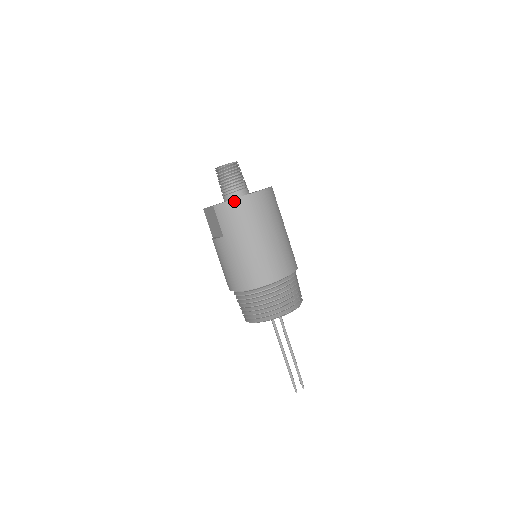
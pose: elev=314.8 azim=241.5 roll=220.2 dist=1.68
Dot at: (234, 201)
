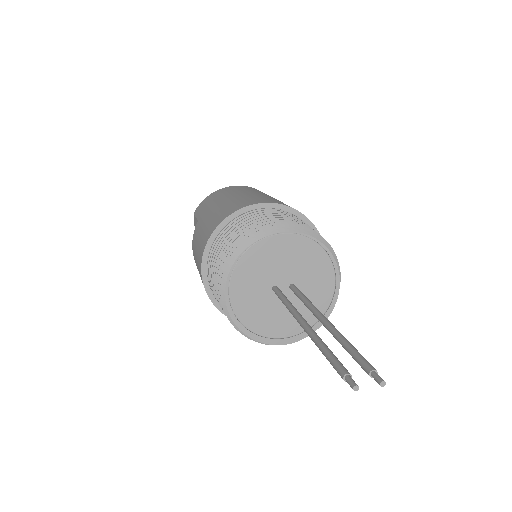
Dot at: (215, 192)
